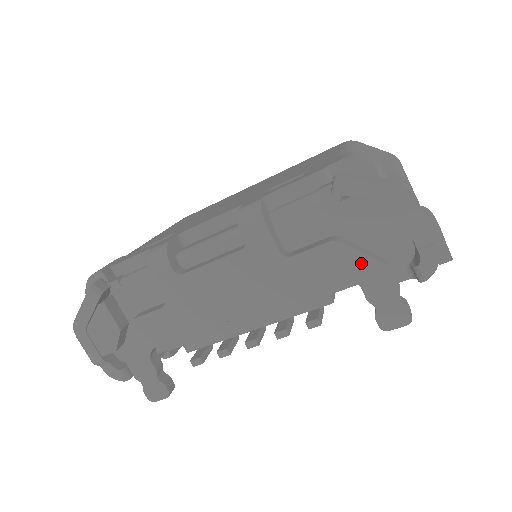
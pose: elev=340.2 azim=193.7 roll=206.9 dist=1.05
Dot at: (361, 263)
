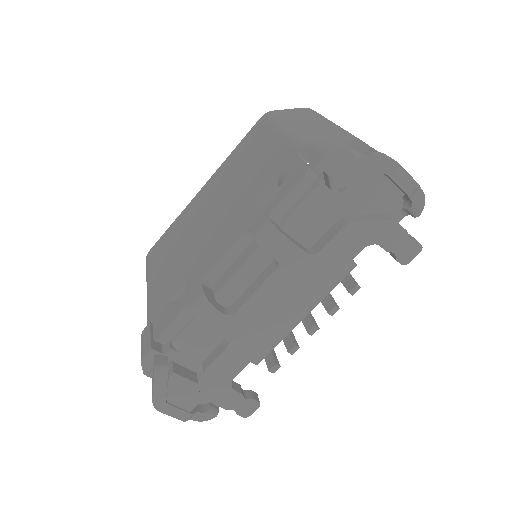
Dot at: (373, 228)
